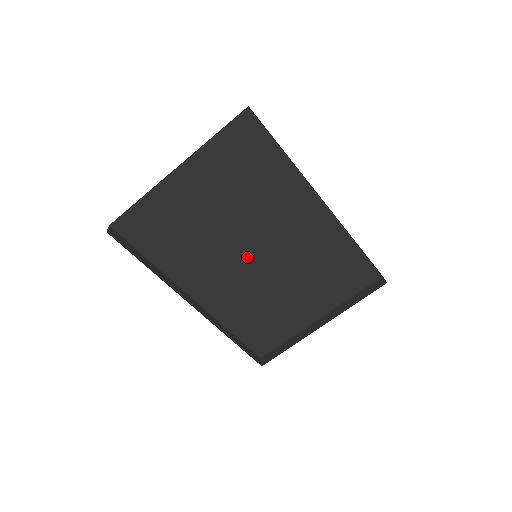
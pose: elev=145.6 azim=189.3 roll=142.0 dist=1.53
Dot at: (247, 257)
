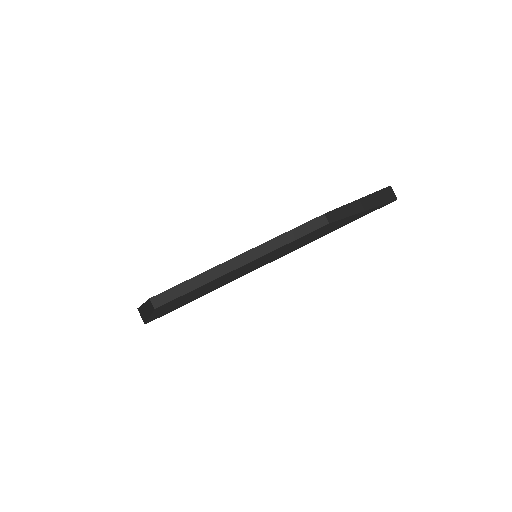
Dot at: occluded
